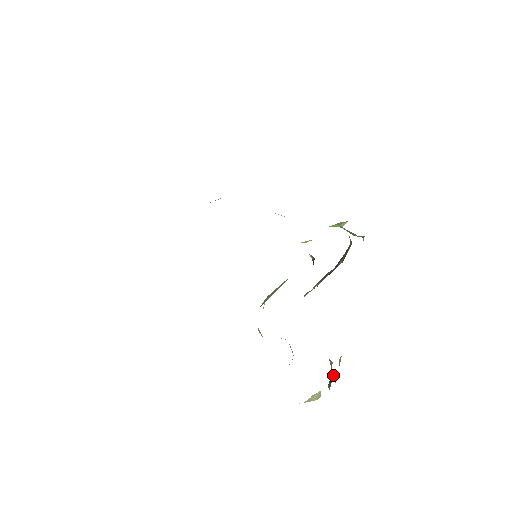
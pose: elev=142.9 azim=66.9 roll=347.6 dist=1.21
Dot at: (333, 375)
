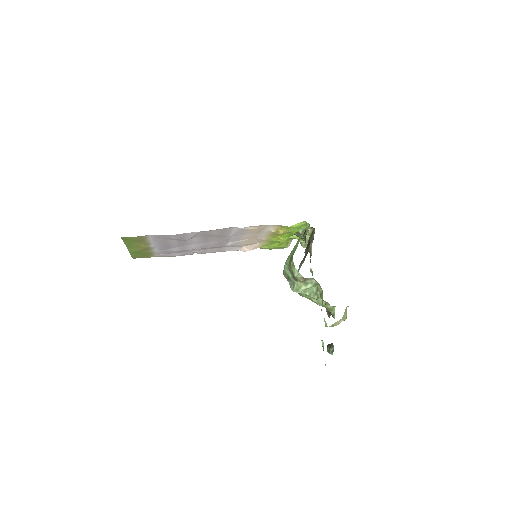
Dot at: (328, 345)
